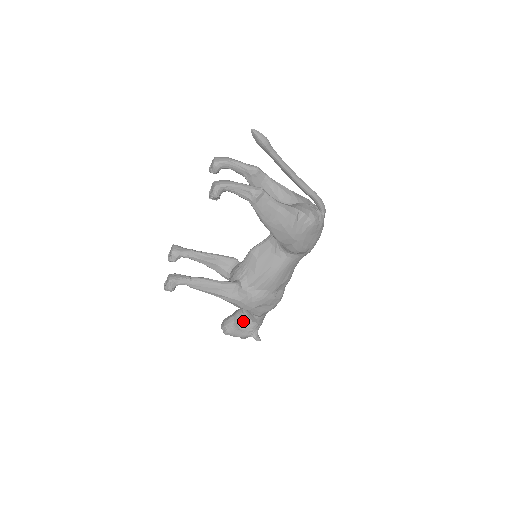
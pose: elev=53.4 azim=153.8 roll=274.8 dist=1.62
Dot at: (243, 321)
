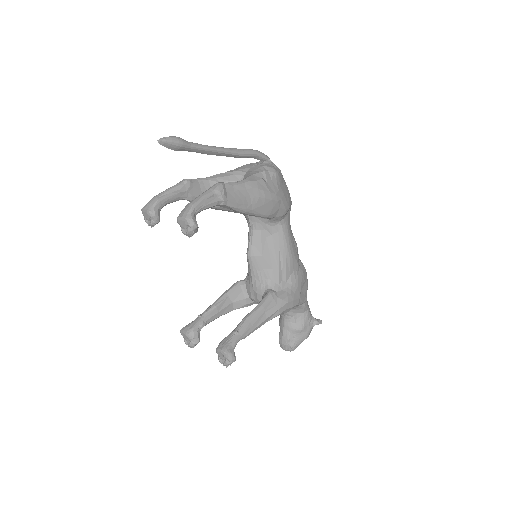
Dot at: (296, 322)
